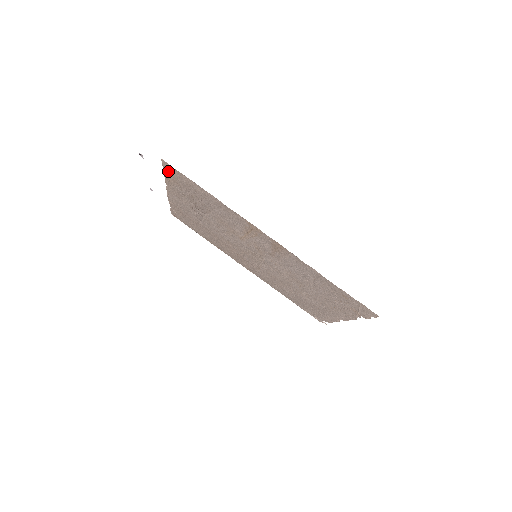
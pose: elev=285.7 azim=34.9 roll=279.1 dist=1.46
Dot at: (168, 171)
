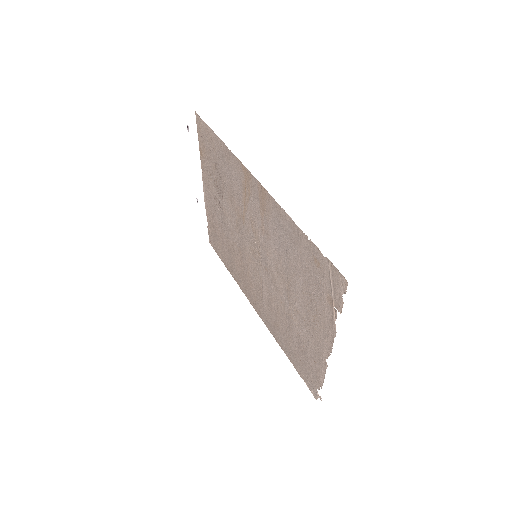
Dot at: (200, 133)
